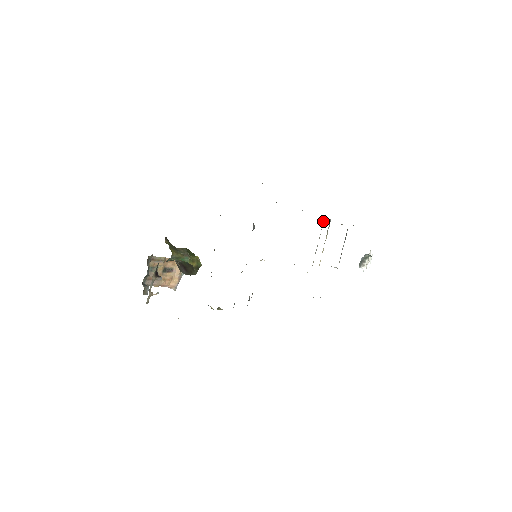
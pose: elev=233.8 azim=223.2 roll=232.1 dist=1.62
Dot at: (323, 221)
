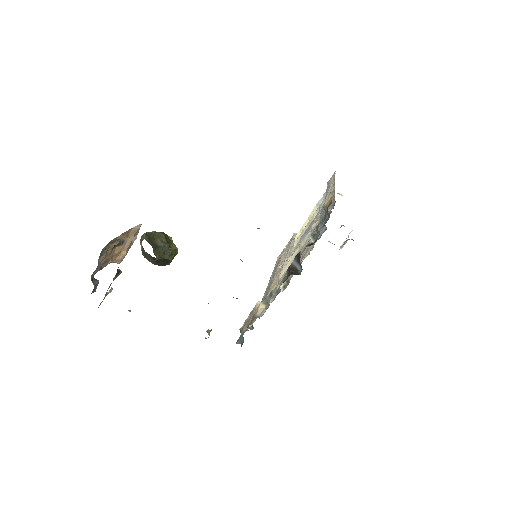
Dot at: occluded
